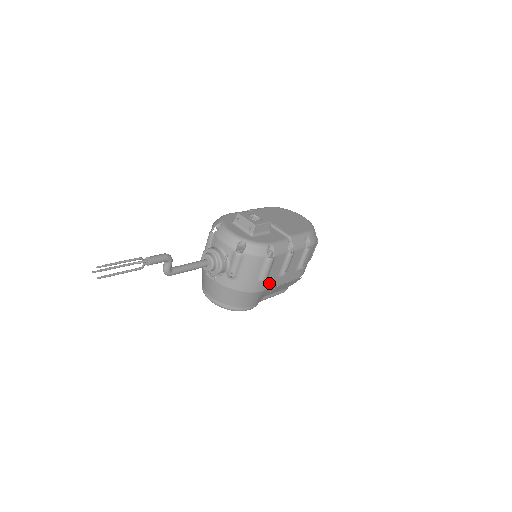
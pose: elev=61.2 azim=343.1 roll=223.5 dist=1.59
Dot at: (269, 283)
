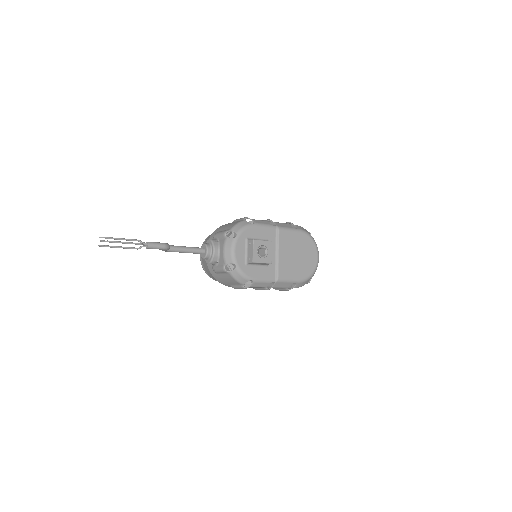
Dot at: occluded
